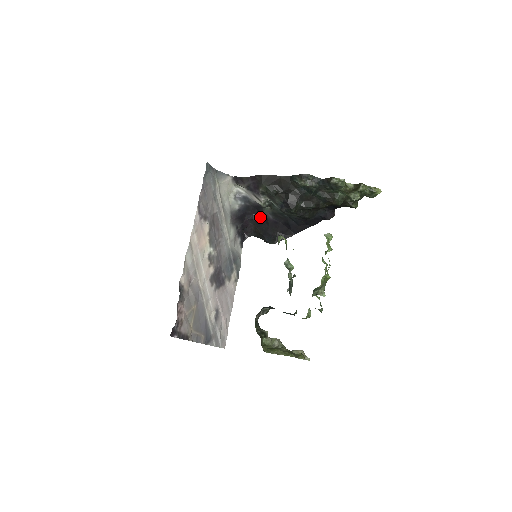
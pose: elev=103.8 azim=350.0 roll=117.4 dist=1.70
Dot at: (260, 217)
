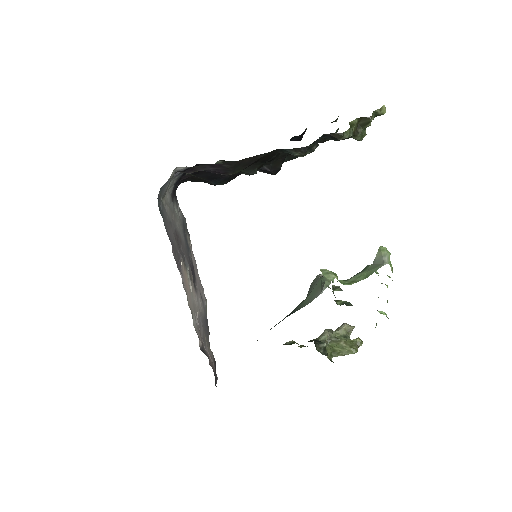
Dot at: occluded
